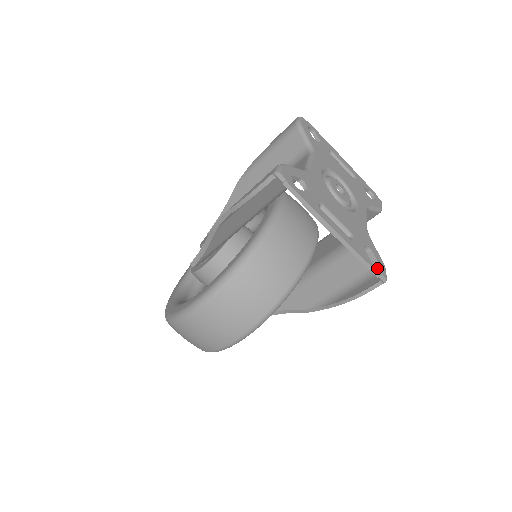
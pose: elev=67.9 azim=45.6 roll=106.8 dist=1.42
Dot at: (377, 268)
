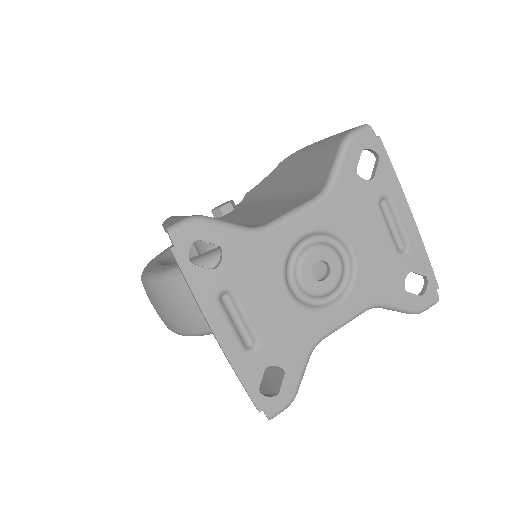
Dot at: (263, 401)
